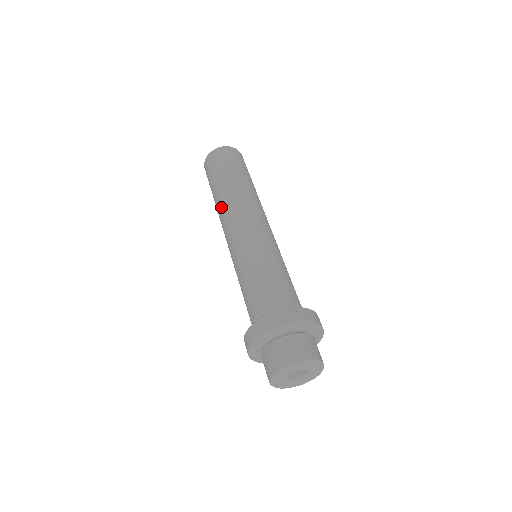
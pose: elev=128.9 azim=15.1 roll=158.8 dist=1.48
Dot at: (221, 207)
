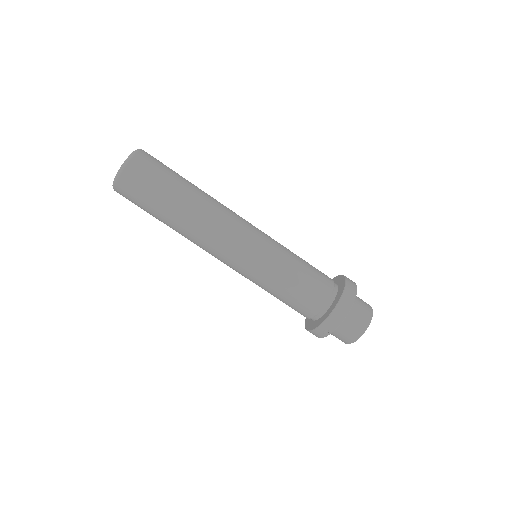
Dot at: occluded
